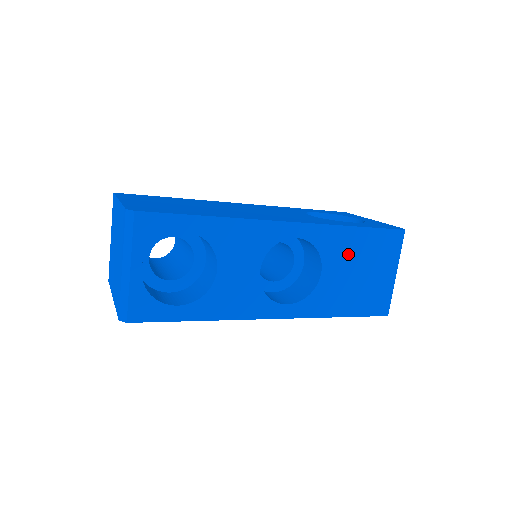
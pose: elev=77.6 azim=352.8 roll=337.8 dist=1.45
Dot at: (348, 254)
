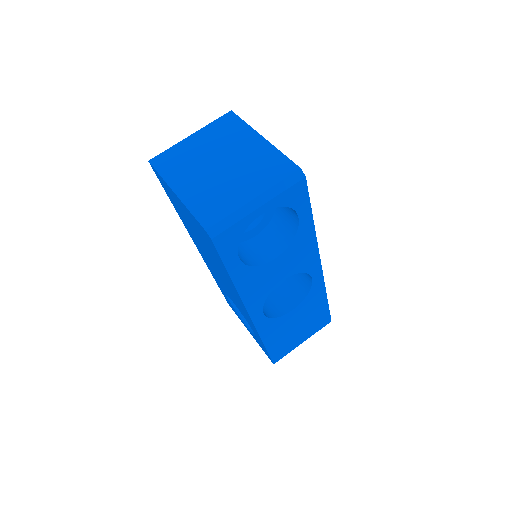
Dot at: (309, 311)
